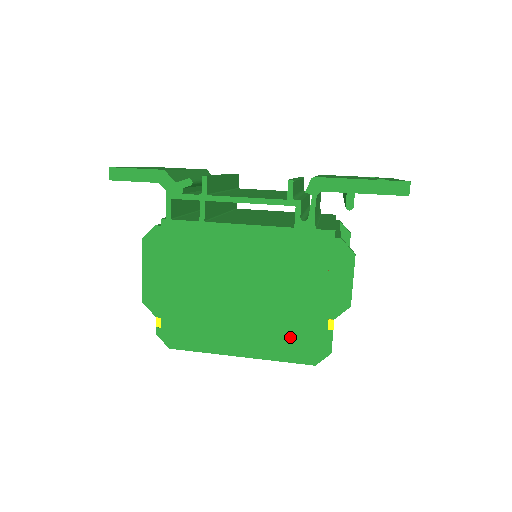
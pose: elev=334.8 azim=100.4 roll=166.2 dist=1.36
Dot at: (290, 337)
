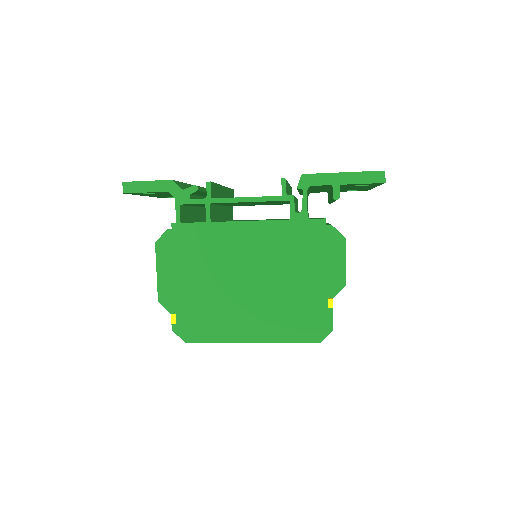
Dot at: (295, 319)
